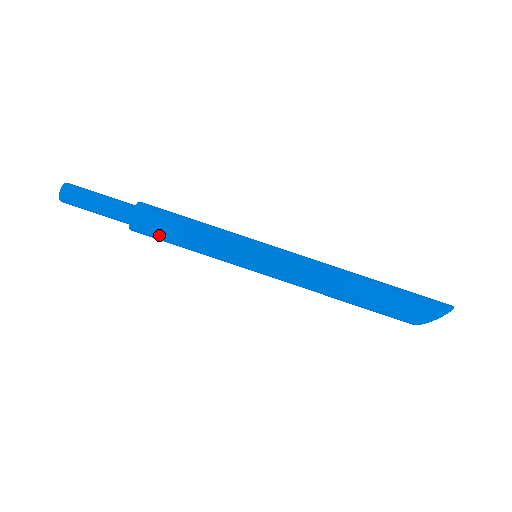
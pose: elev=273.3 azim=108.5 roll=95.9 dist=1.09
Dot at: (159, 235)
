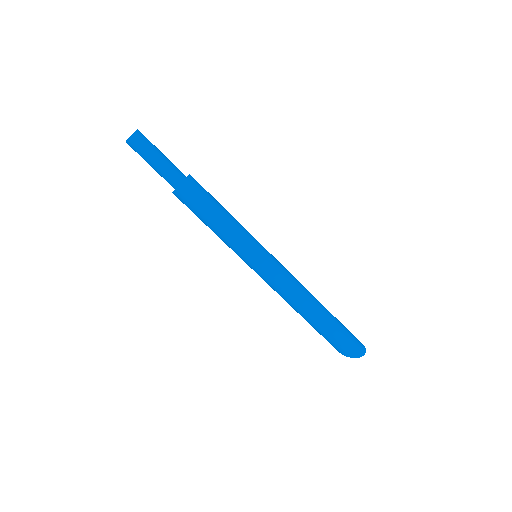
Dot at: (192, 211)
